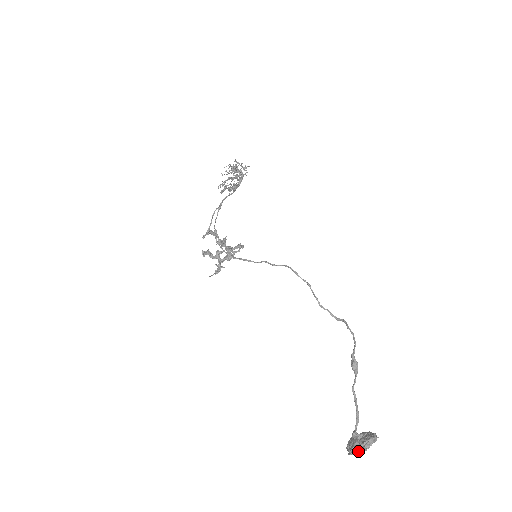
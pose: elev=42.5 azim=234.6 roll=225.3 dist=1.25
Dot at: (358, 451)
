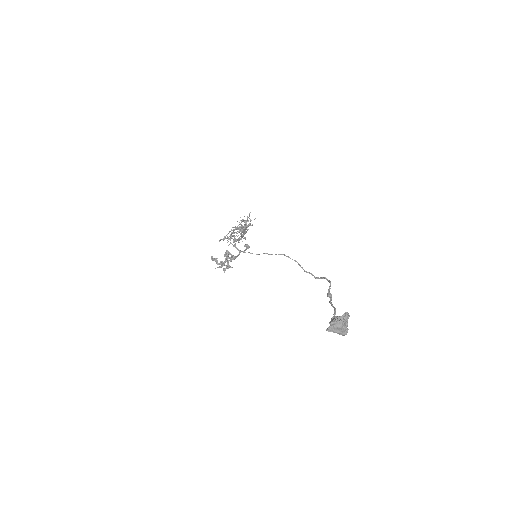
Dot at: (337, 322)
